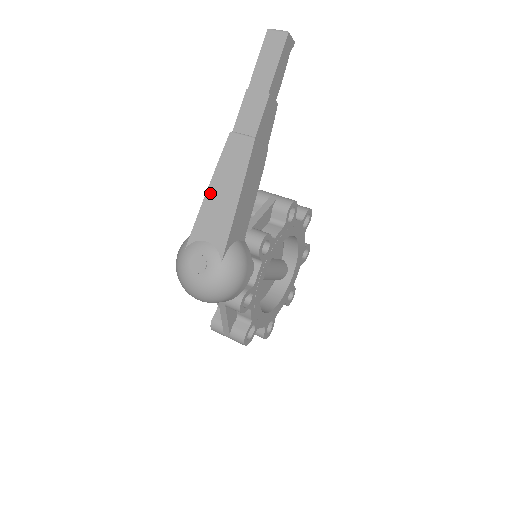
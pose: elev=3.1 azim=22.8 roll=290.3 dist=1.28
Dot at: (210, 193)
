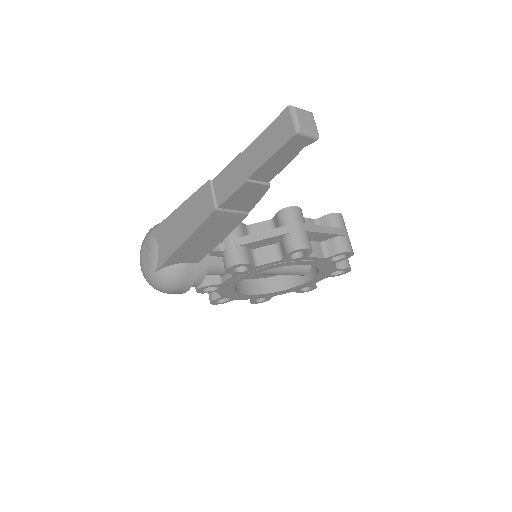
Dot at: (176, 213)
